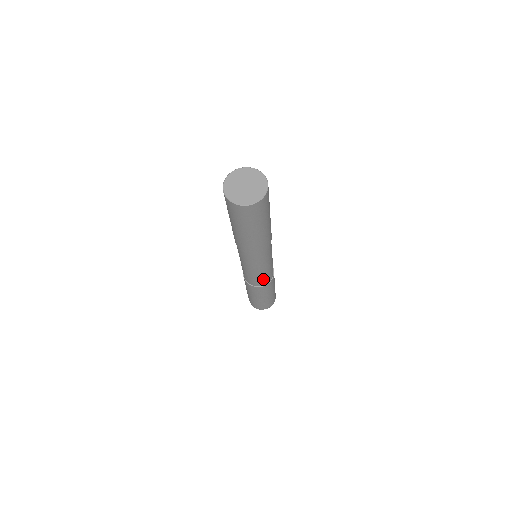
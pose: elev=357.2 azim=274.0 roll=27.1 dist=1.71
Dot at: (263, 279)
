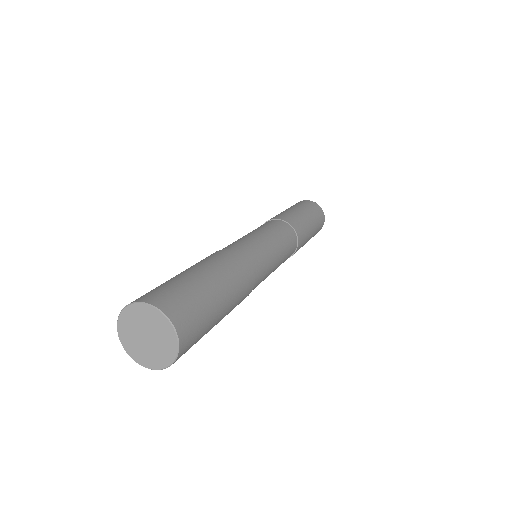
Dot at: occluded
